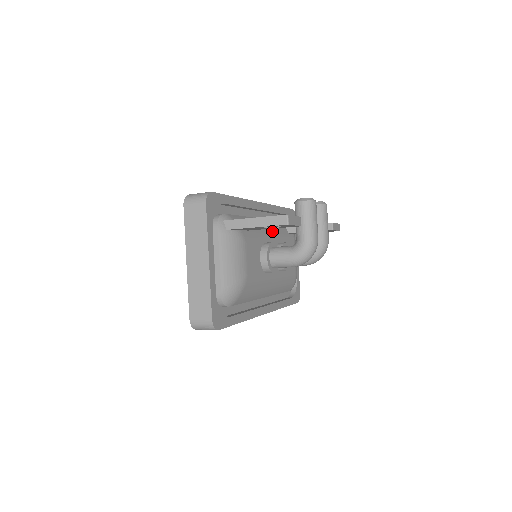
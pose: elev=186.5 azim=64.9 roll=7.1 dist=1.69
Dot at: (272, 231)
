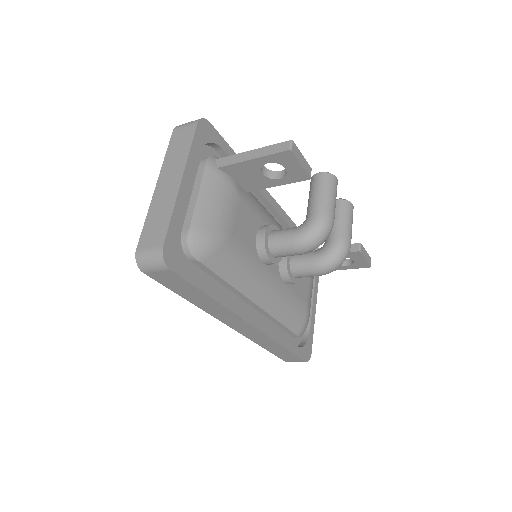
Dot at: occluded
